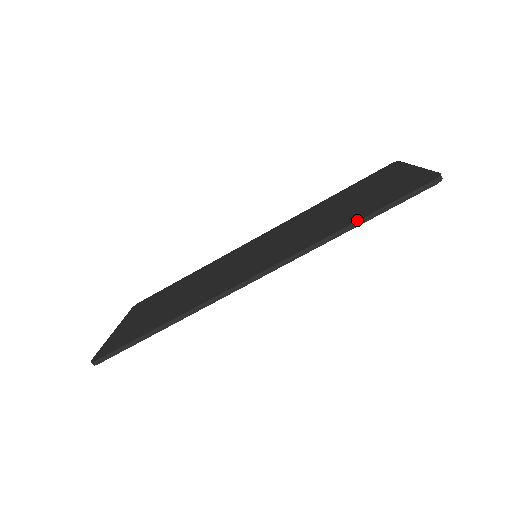
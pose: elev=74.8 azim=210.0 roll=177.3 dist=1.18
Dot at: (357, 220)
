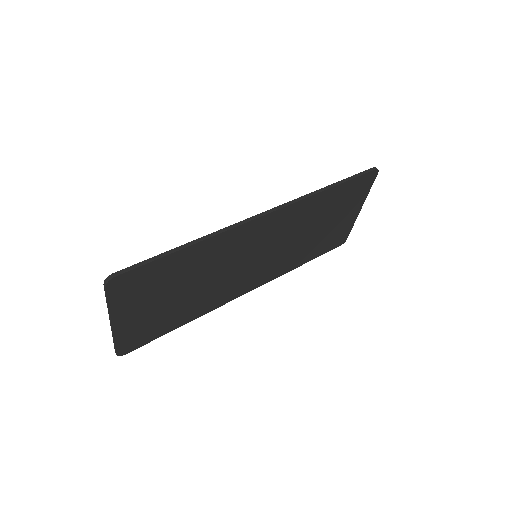
Dot at: (334, 183)
